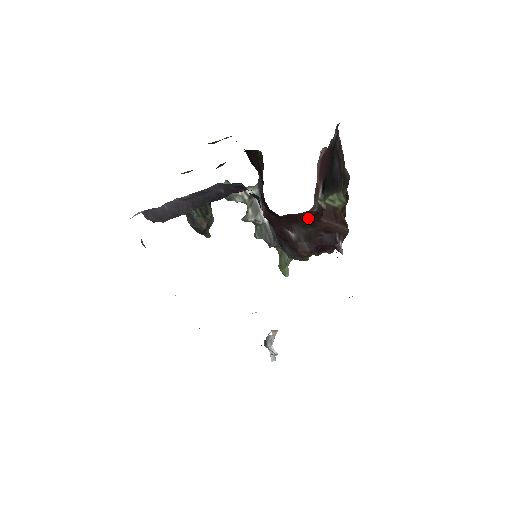
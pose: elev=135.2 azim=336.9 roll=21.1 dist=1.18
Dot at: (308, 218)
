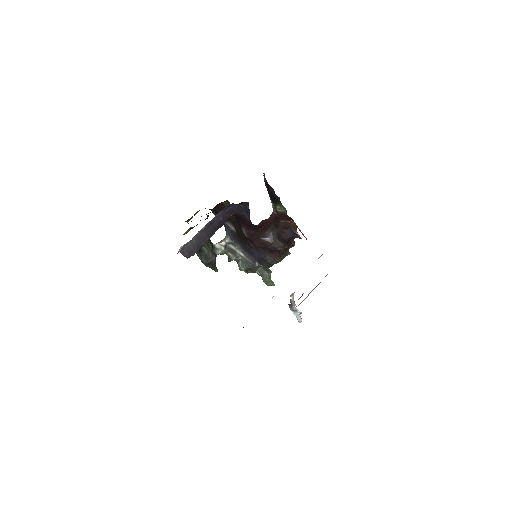
Dot at: (273, 222)
